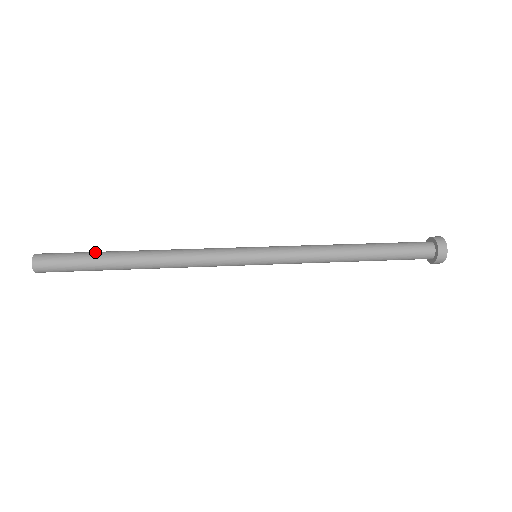
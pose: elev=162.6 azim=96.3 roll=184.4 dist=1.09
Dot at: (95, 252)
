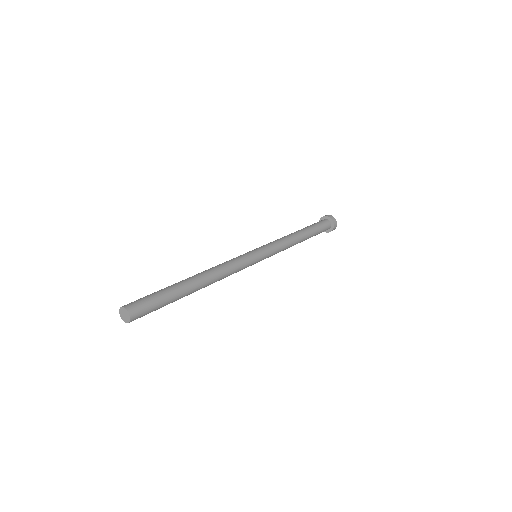
Dot at: (165, 288)
